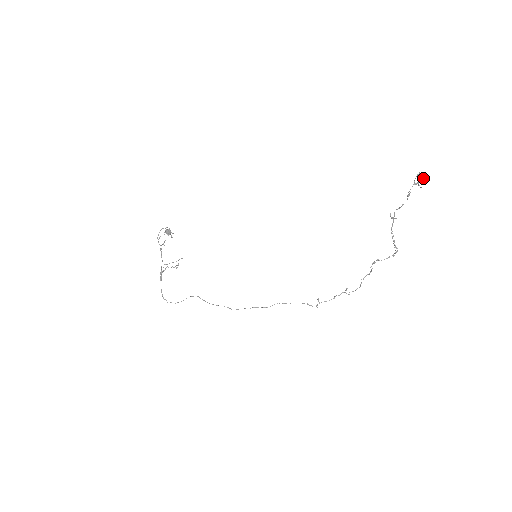
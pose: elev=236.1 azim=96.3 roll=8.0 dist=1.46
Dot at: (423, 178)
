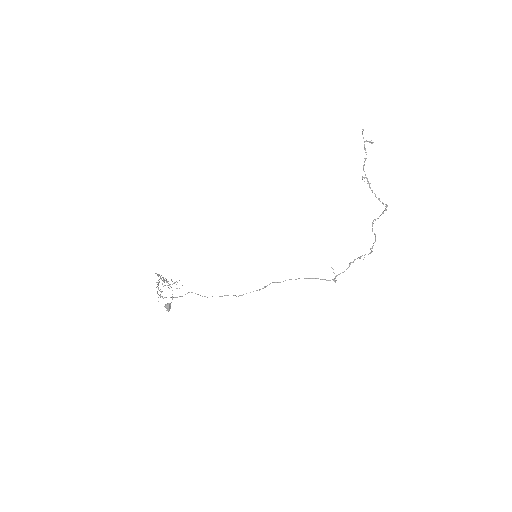
Dot at: (371, 143)
